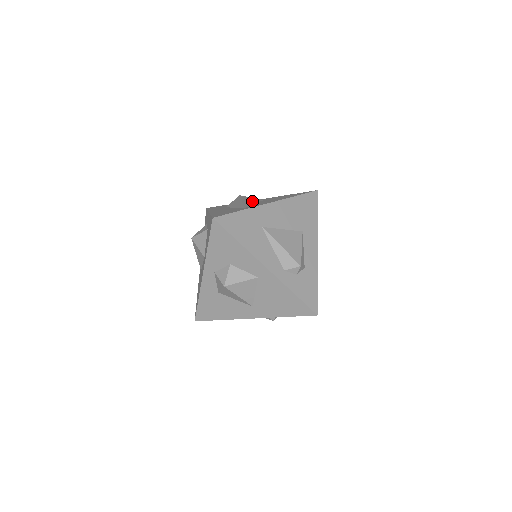
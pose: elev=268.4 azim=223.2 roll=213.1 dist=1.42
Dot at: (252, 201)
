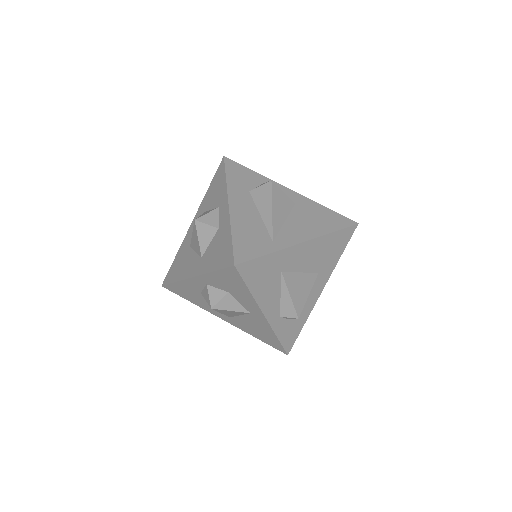
Dot at: (283, 209)
